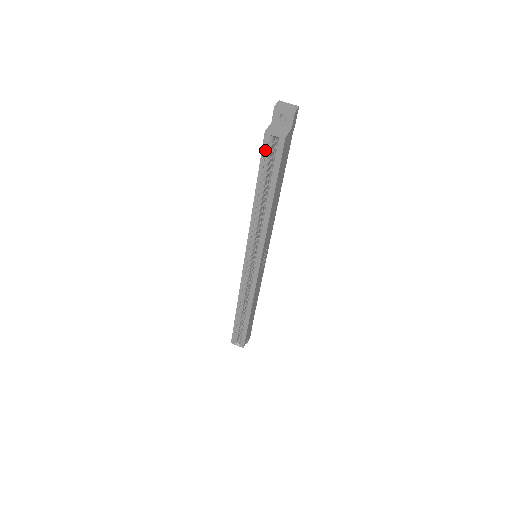
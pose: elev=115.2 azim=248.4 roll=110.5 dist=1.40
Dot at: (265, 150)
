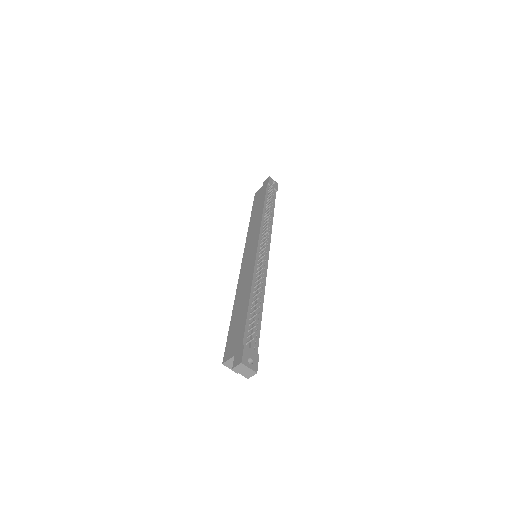
Dot at: occluded
